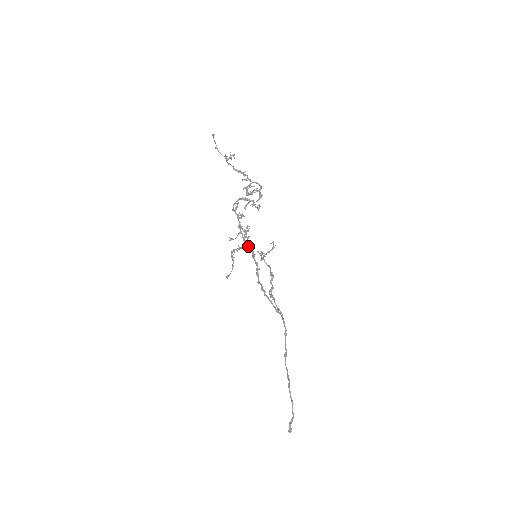
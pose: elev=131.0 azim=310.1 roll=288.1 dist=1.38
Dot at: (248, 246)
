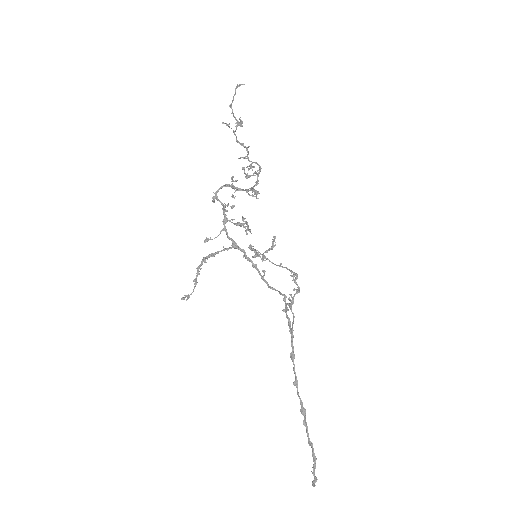
Dot at: (238, 246)
